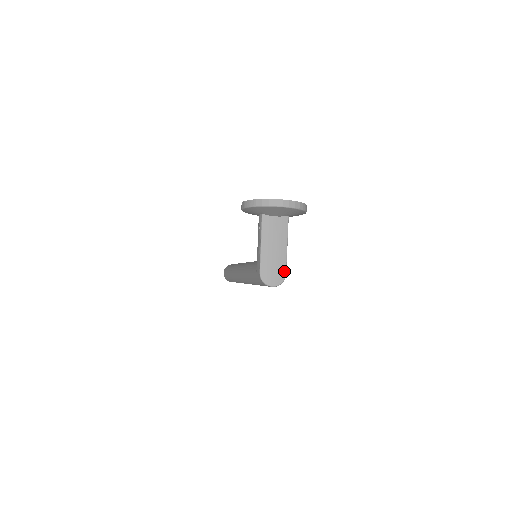
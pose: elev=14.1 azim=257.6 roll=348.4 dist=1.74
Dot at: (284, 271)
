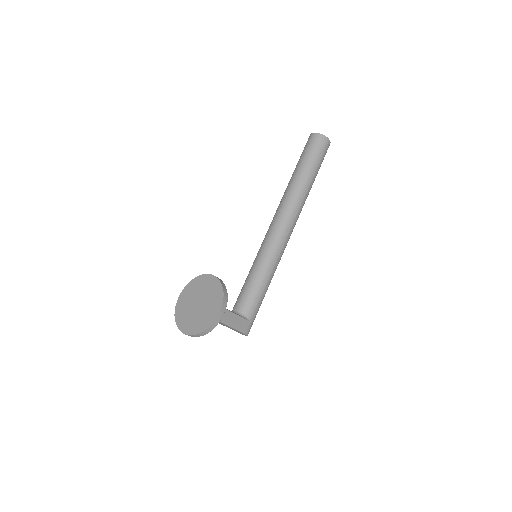
Dot at: (242, 333)
